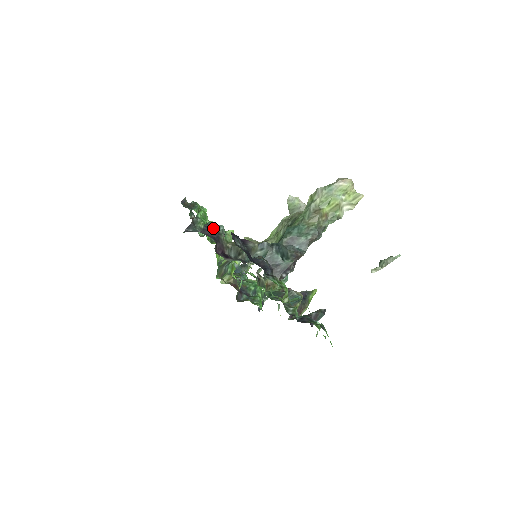
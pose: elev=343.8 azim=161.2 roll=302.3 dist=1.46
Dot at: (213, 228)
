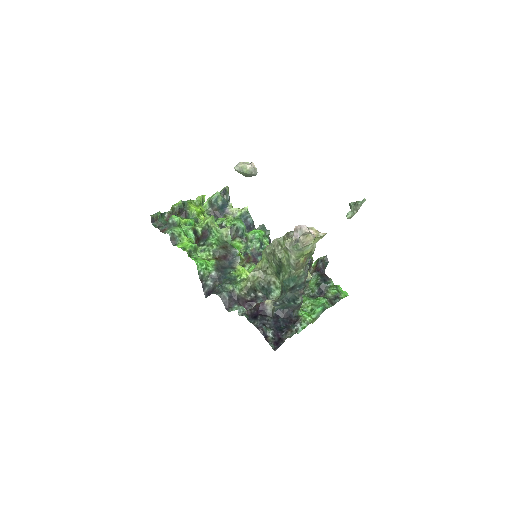
Dot at: (226, 292)
